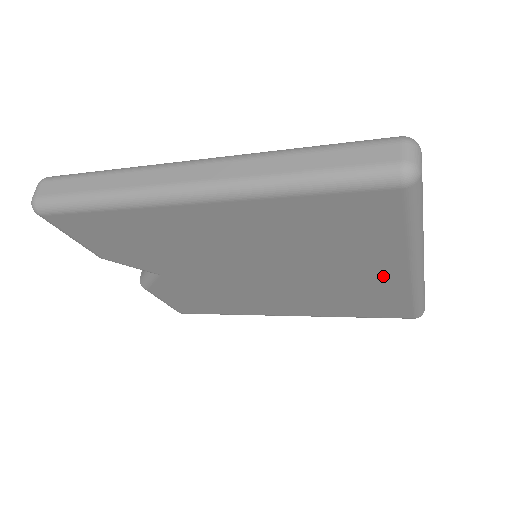
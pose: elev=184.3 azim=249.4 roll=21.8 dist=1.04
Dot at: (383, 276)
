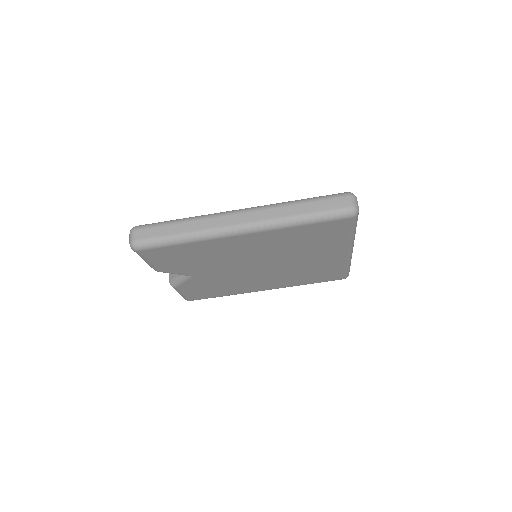
Dot at: (332, 258)
